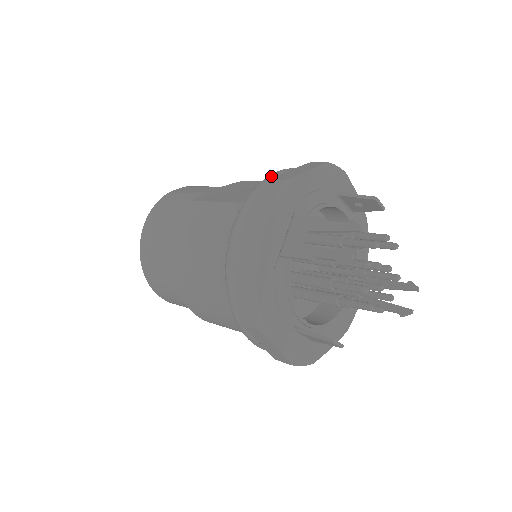
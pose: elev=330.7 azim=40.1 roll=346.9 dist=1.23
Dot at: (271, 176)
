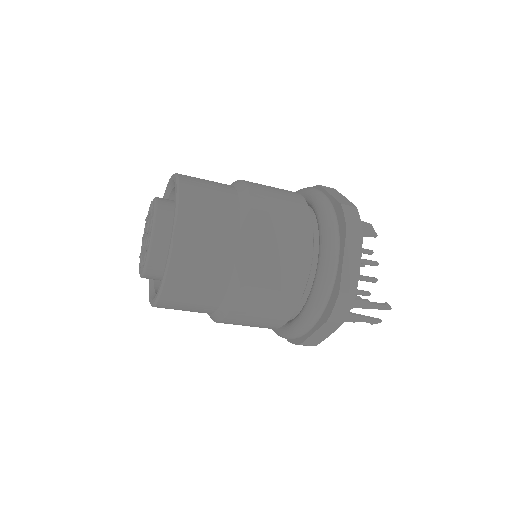
Dot at: (332, 274)
